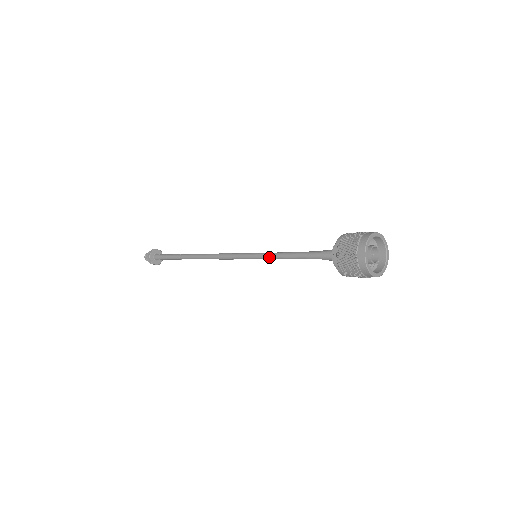
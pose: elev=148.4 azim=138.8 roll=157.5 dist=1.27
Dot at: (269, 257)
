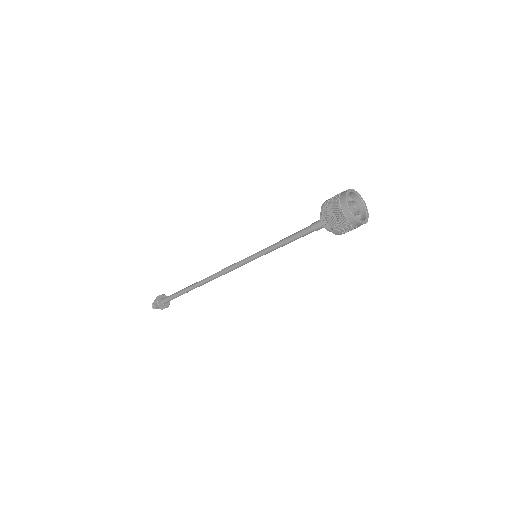
Dot at: (268, 251)
